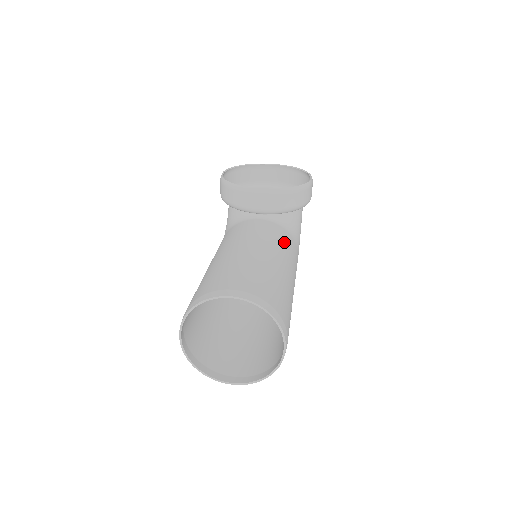
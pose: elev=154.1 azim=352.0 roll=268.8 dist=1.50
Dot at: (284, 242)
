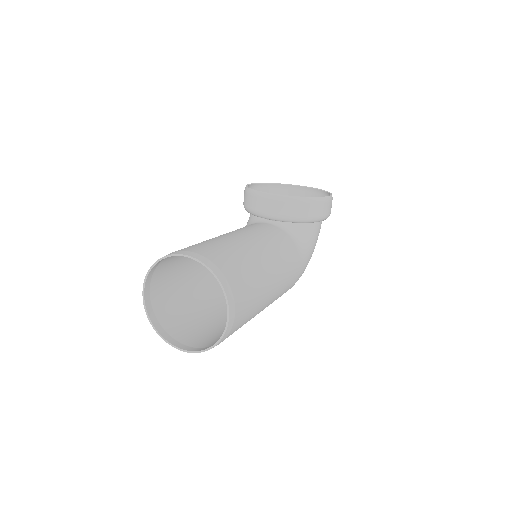
Dot at: (280, 243)
